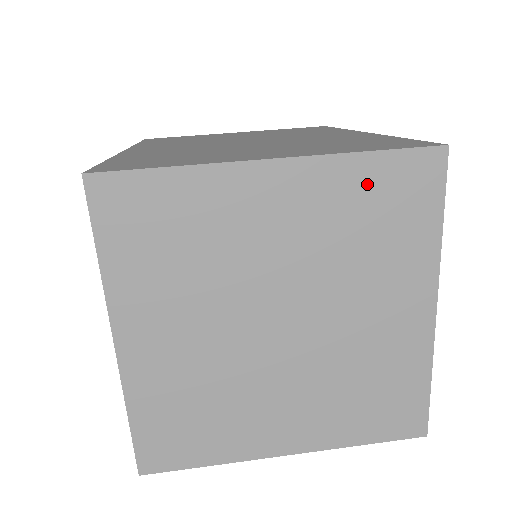
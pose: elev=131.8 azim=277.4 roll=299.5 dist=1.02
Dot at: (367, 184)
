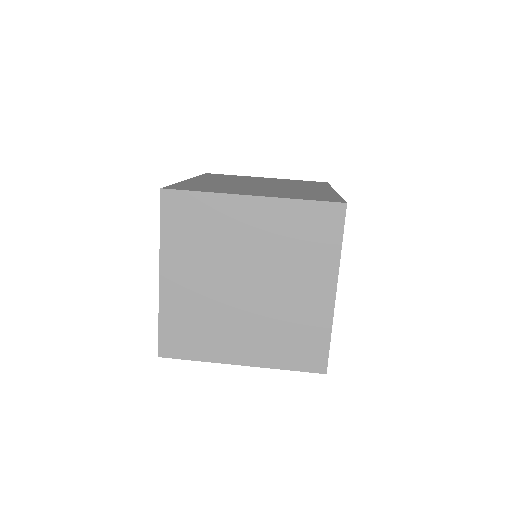
Dot at: (301, 216)
